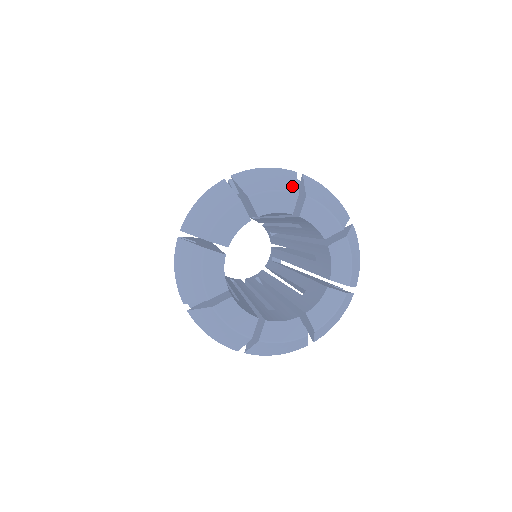
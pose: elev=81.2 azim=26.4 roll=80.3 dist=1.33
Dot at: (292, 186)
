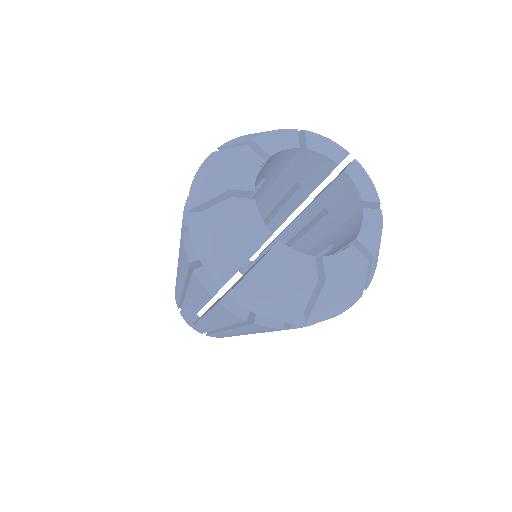
Dot at: occluded
